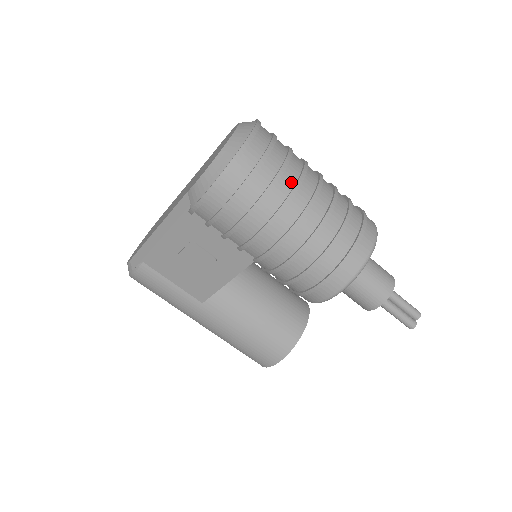
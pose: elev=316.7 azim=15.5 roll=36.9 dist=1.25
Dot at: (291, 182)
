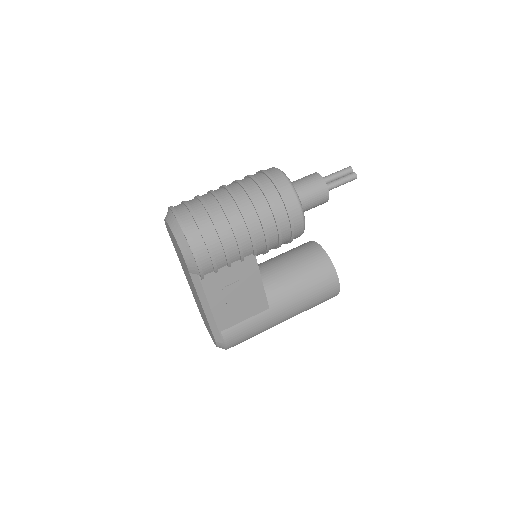
Dot at: (216, 205)
